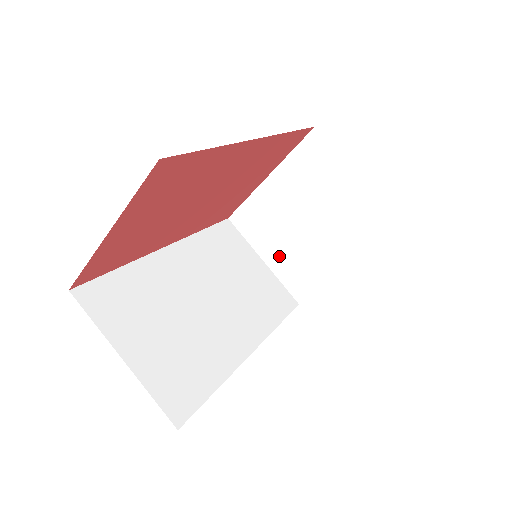
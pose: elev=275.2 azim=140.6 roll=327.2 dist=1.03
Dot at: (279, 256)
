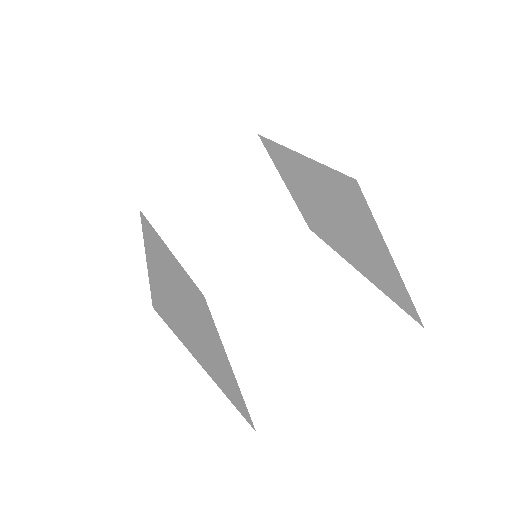
Dot at: (193, 250)
